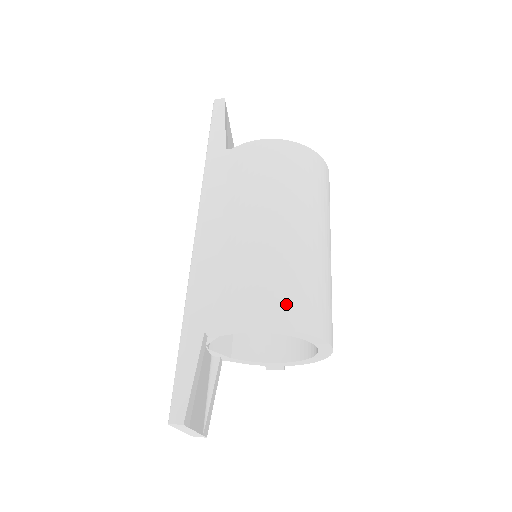
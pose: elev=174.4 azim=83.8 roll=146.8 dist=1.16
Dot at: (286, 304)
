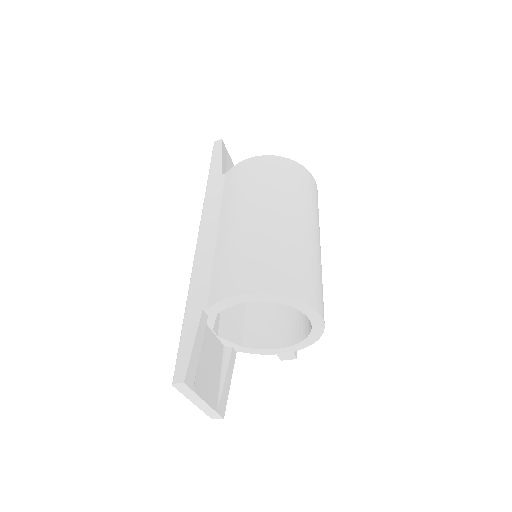
Dot at: (267, 274)
